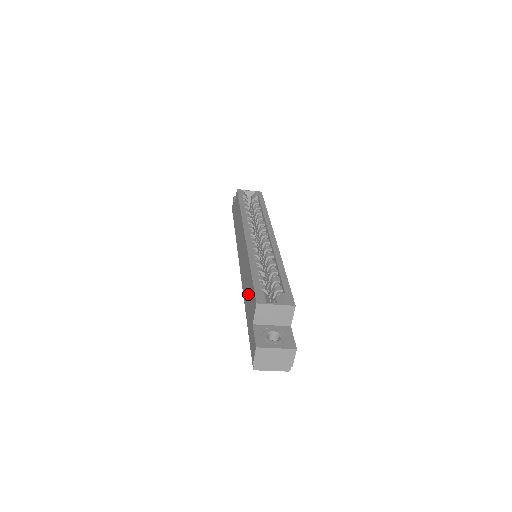
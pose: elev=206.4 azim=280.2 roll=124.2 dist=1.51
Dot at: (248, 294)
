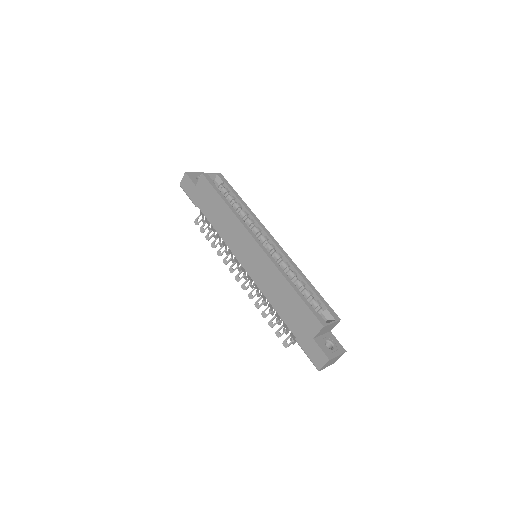
Dot at: (290, 308)
